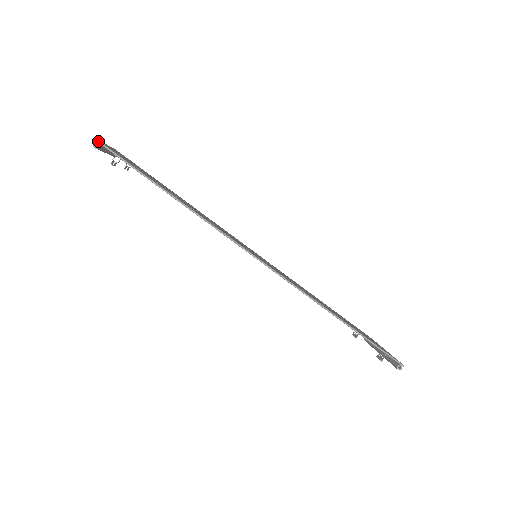
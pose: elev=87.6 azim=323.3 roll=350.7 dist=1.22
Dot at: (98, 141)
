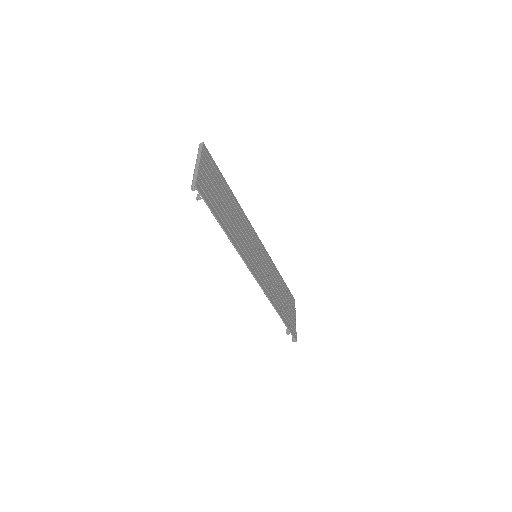
Dot at: (196, 187)
